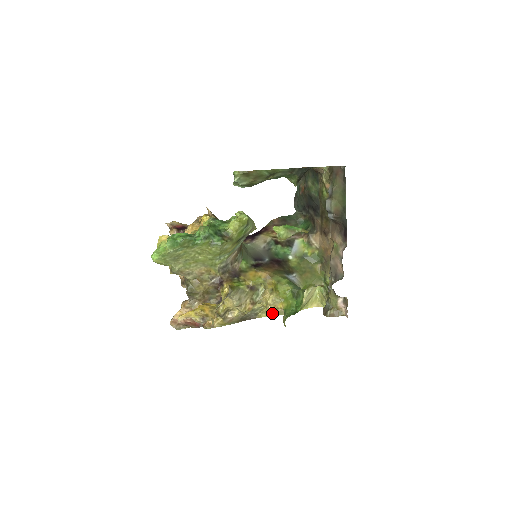
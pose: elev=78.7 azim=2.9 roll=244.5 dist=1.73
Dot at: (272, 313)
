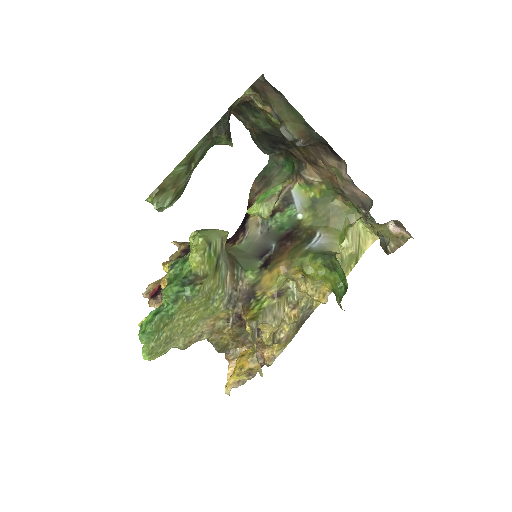
Dot at: (322, 303)
